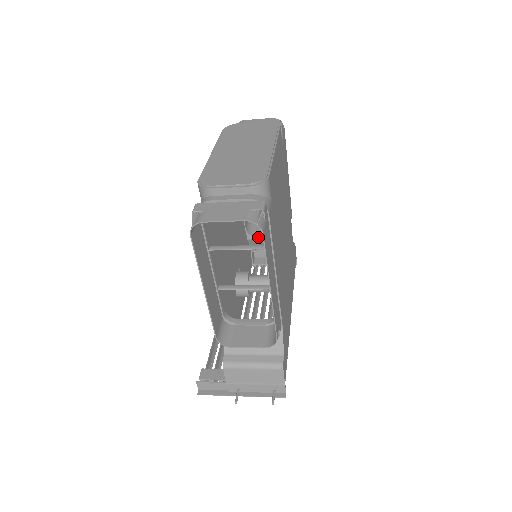
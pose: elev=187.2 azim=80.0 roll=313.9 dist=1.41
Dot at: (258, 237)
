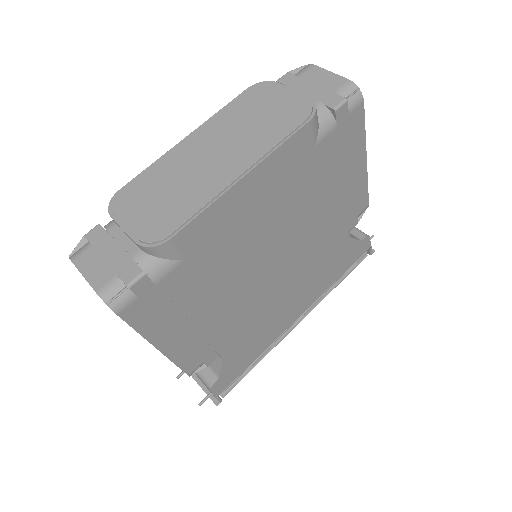
Dot at: occluded
